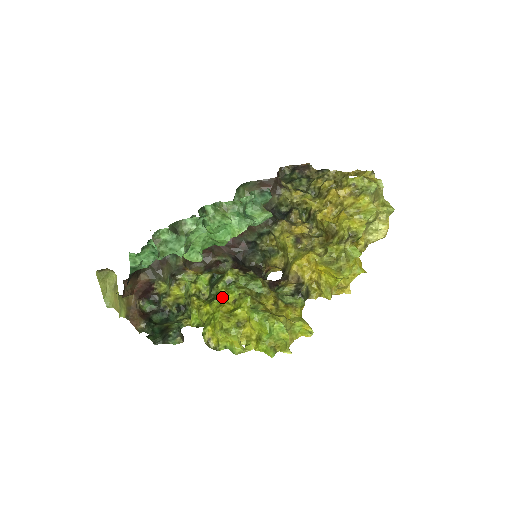
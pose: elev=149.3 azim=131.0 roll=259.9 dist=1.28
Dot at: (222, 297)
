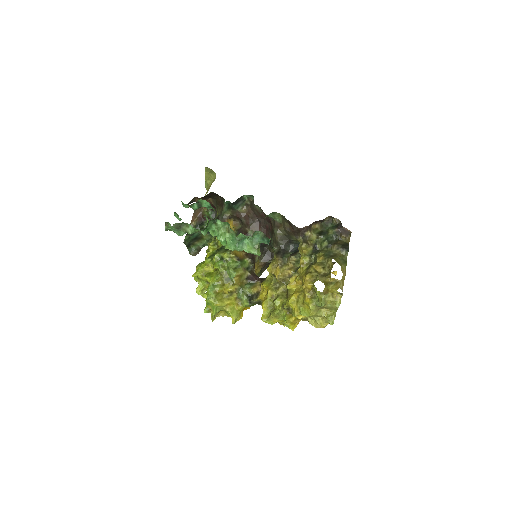
Dot at: (212, 262)
